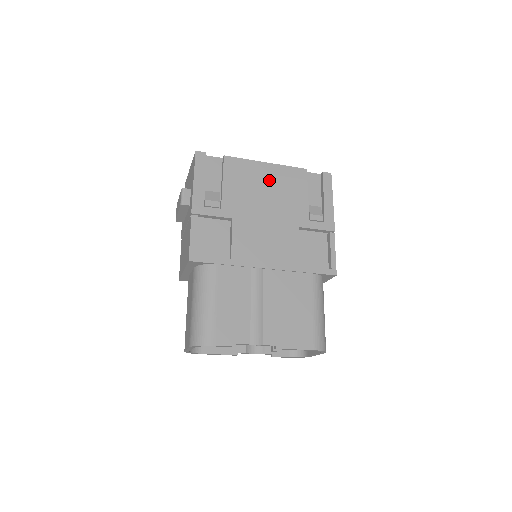
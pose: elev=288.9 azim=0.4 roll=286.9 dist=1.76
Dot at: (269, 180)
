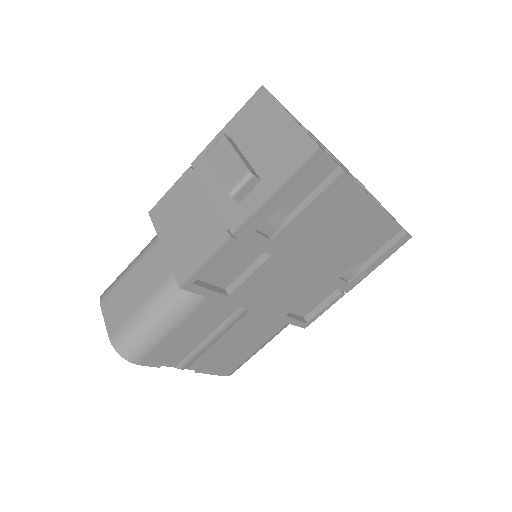
Dot at: (354, 224)
